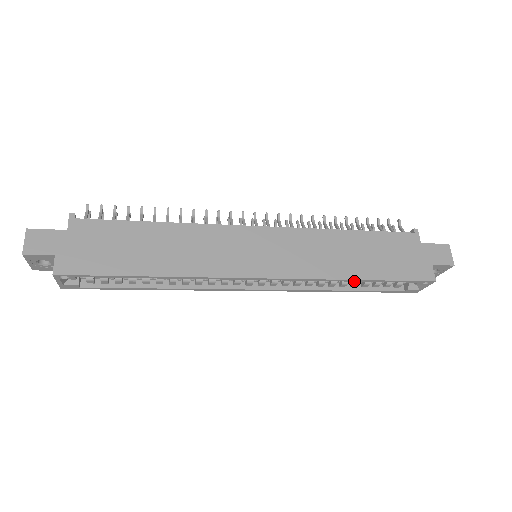
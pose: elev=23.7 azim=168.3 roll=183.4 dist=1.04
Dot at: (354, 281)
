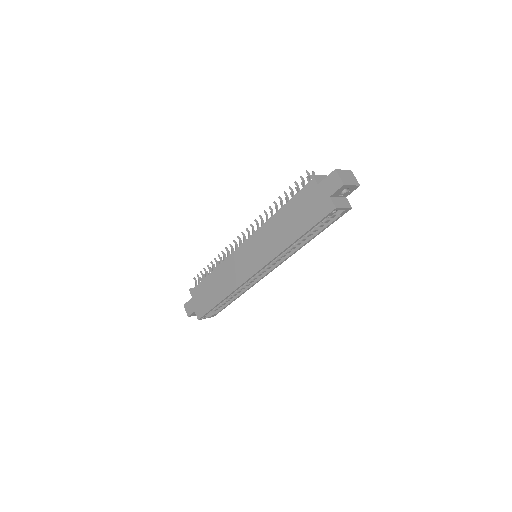
Dot at: occluded
